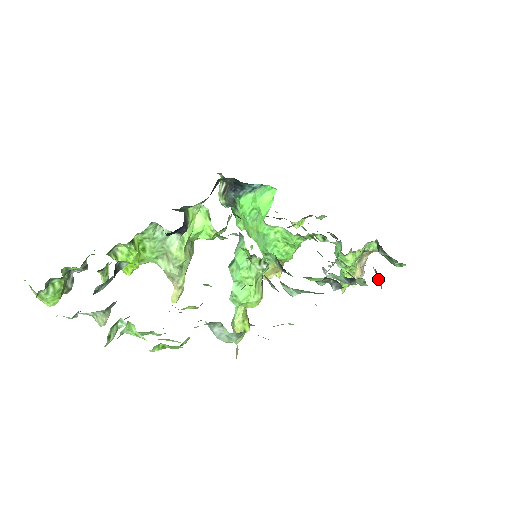
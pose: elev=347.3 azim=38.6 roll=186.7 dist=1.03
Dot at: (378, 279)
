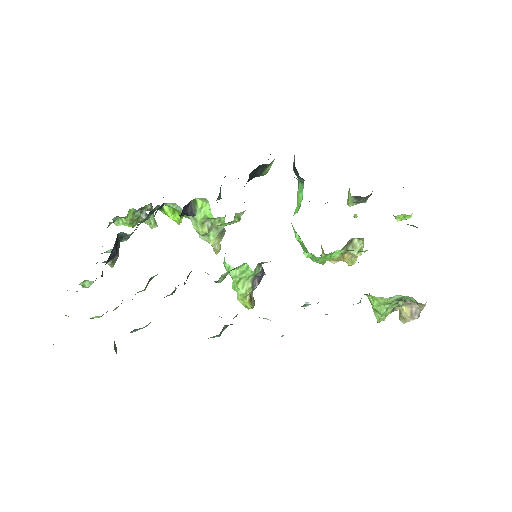
Dot at: occluded
